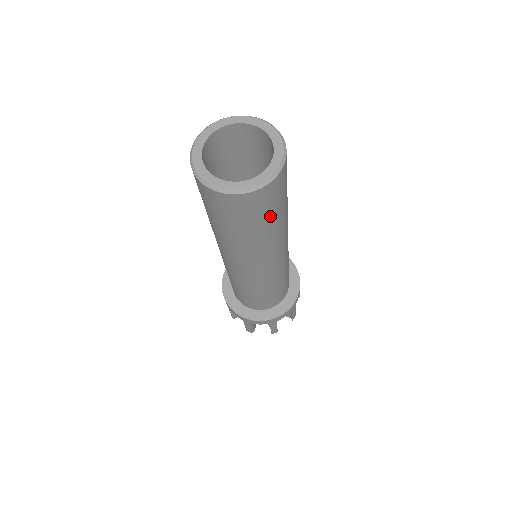
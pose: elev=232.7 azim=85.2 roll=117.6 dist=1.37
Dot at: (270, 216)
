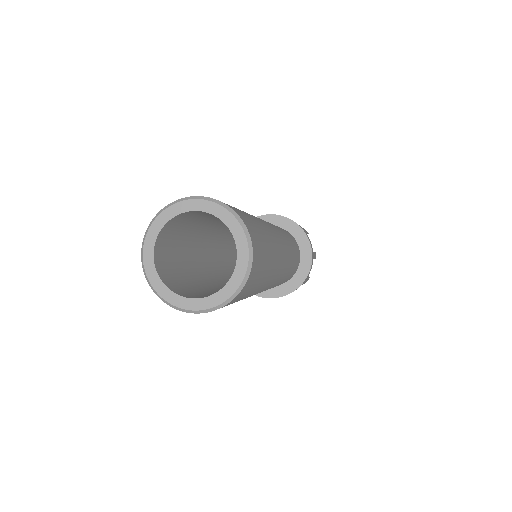
Dot at: (263, 271)
